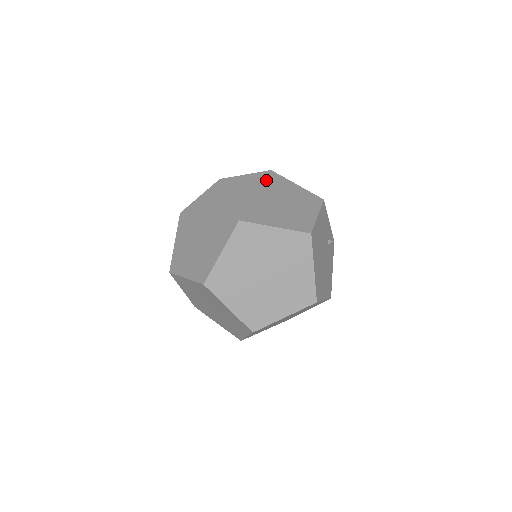
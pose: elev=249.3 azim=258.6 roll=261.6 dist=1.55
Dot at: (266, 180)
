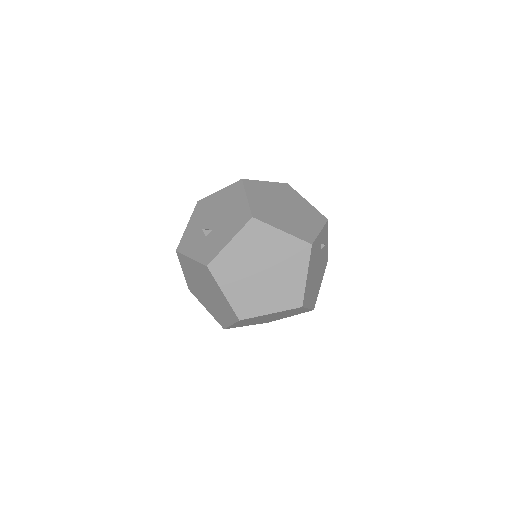
Dot at: (250, 242)
